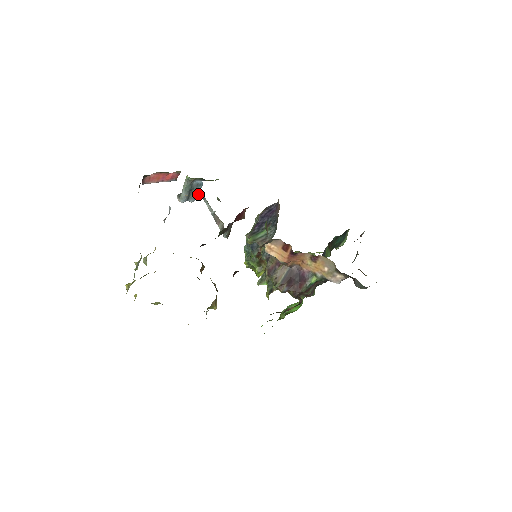
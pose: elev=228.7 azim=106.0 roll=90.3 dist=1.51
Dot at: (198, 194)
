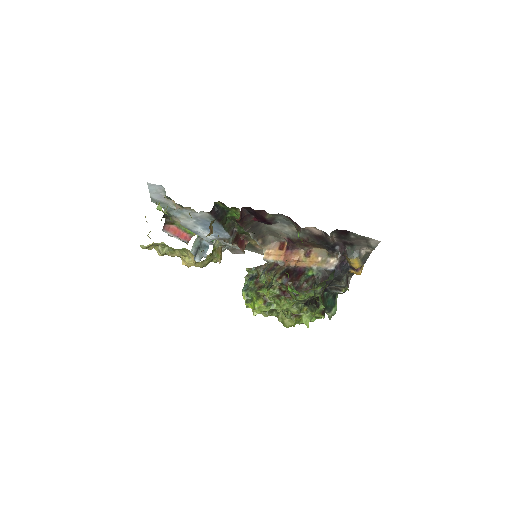
Dot at: (204, 255)
